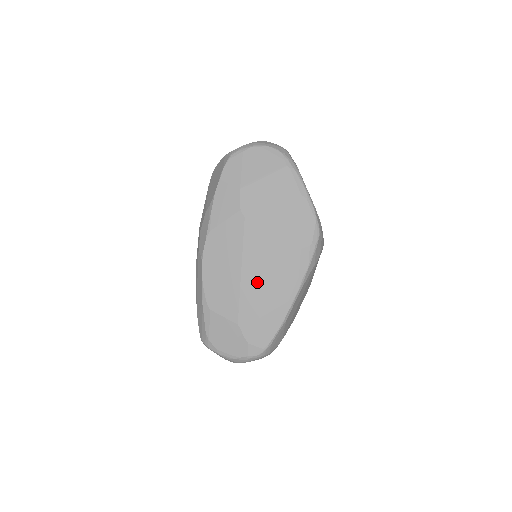
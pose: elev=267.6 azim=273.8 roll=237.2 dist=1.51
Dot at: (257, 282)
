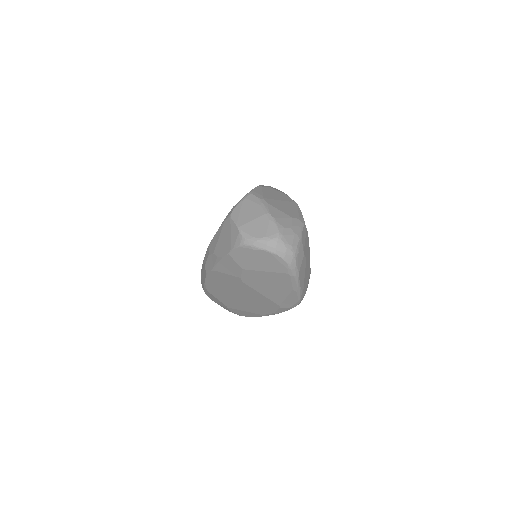
Dot at: (244, 302)
